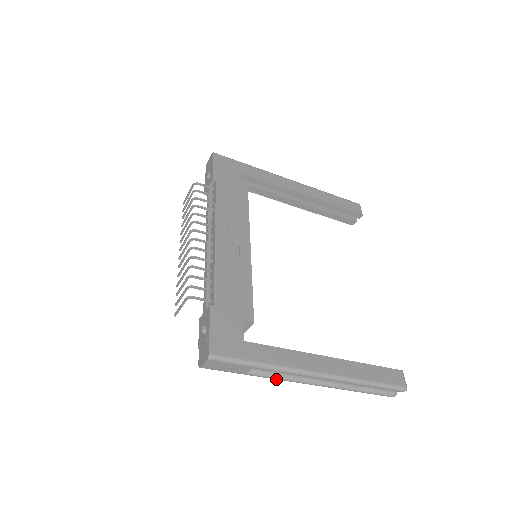
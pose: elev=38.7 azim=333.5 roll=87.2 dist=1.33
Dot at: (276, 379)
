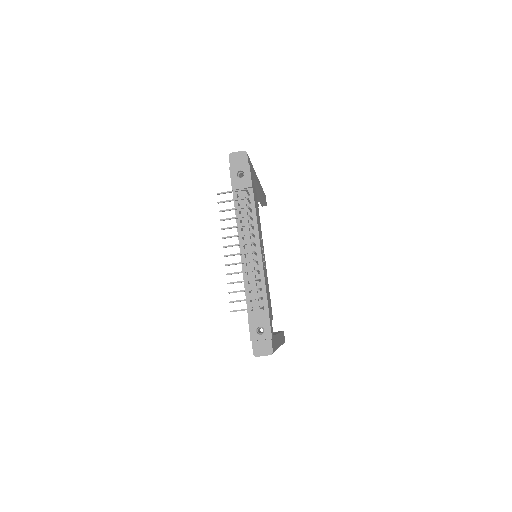
Dot at: occluded
